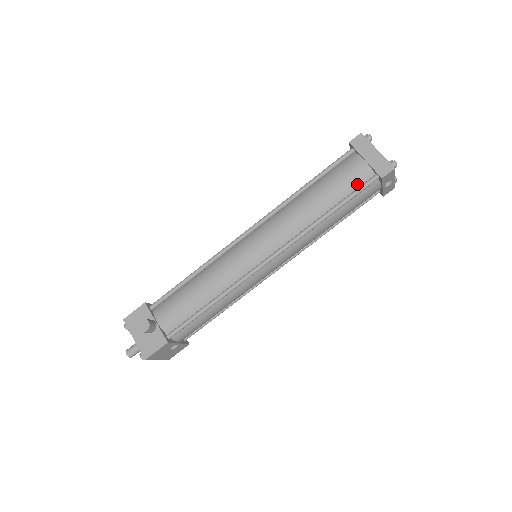
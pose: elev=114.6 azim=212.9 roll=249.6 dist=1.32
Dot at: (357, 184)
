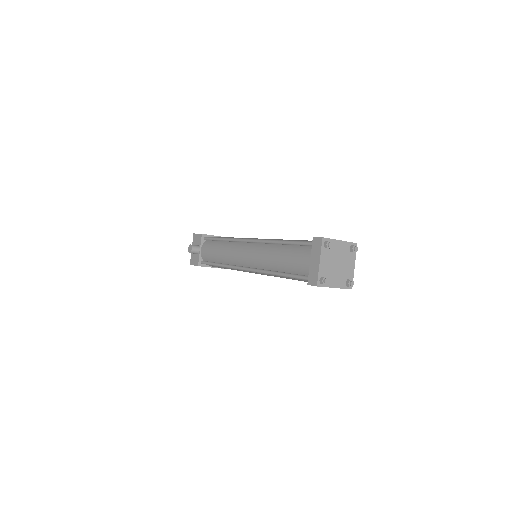
Dot at: (301, 272)
